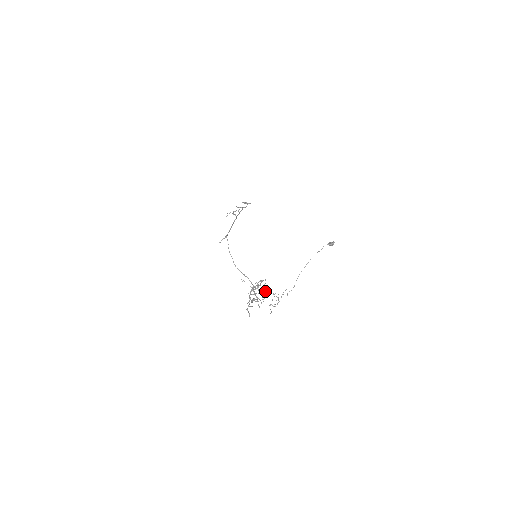
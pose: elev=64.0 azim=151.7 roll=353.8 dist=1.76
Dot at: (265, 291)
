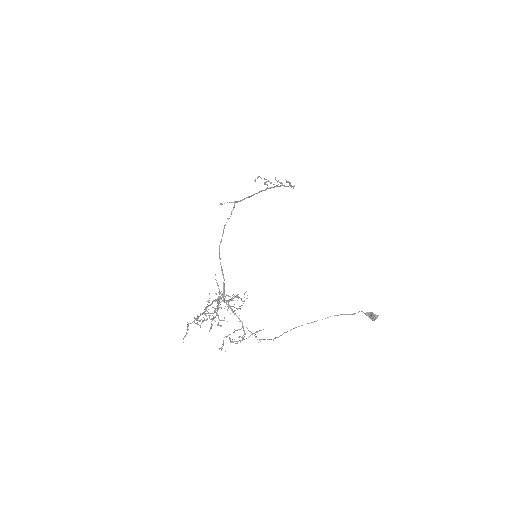
Dot at: (234, 313)
